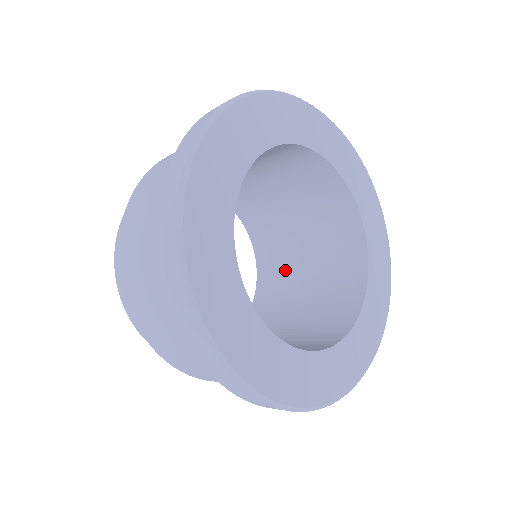
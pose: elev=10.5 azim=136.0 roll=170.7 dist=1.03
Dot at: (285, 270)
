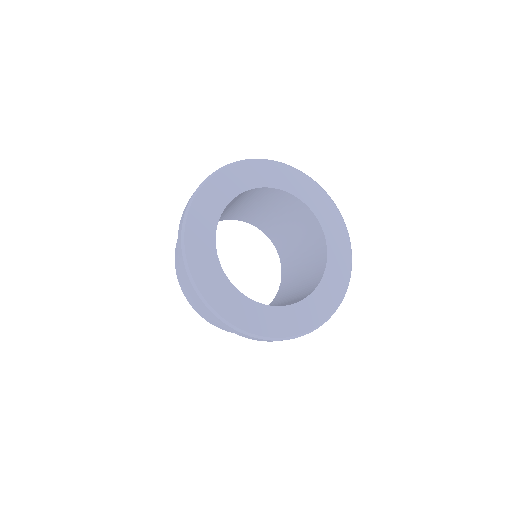
Dot at: (278, 229)
